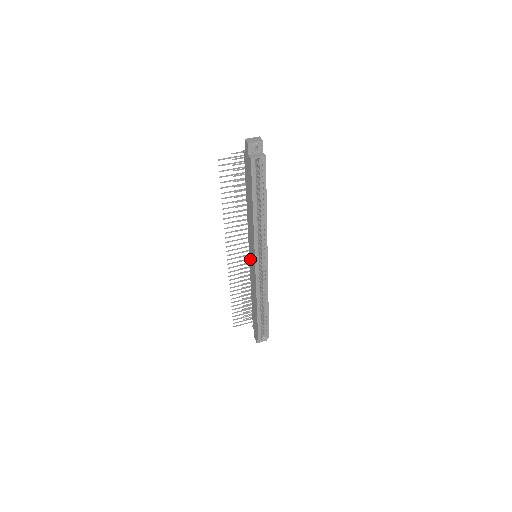
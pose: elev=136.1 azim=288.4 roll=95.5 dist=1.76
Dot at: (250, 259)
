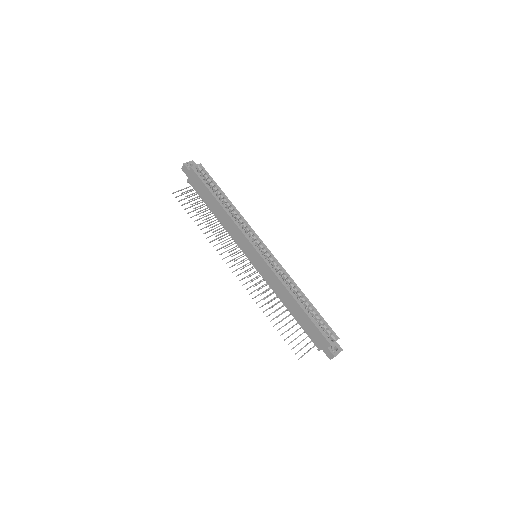
Dot at: (254, 263)
